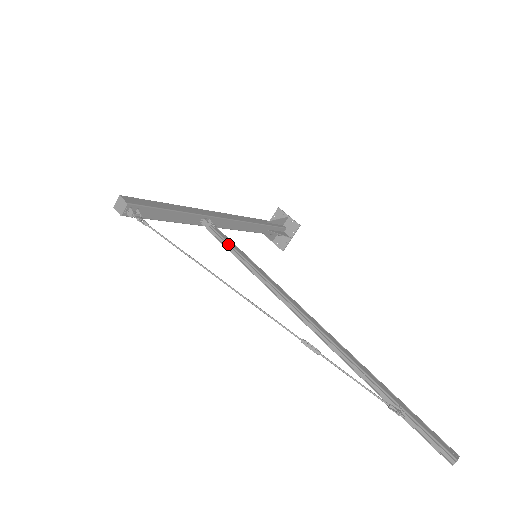
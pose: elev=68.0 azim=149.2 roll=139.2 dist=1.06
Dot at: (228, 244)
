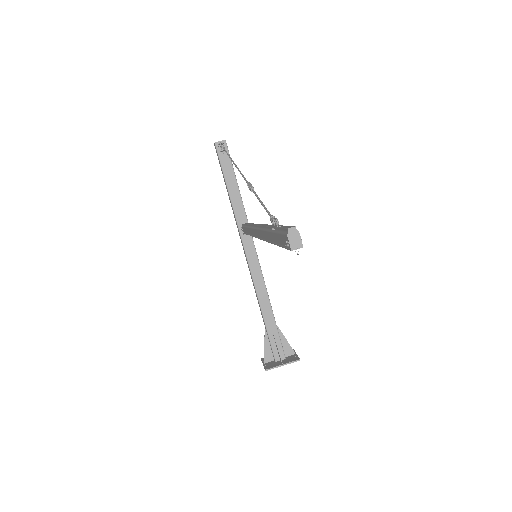
Dot at: occluded
